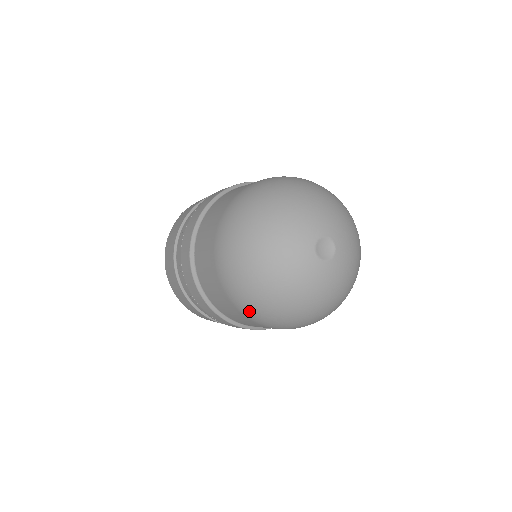
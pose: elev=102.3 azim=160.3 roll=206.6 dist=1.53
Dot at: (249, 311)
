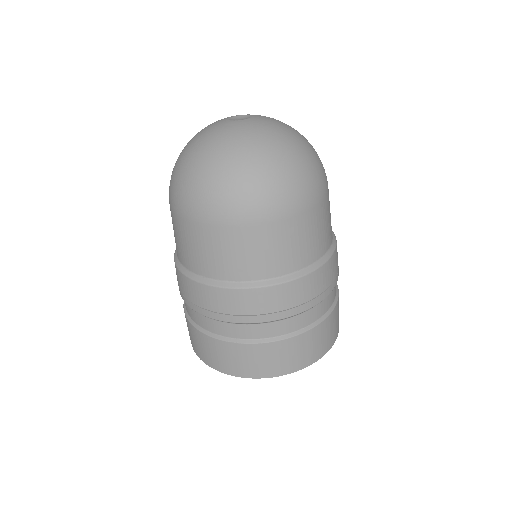
Dot at: (182, 200)
